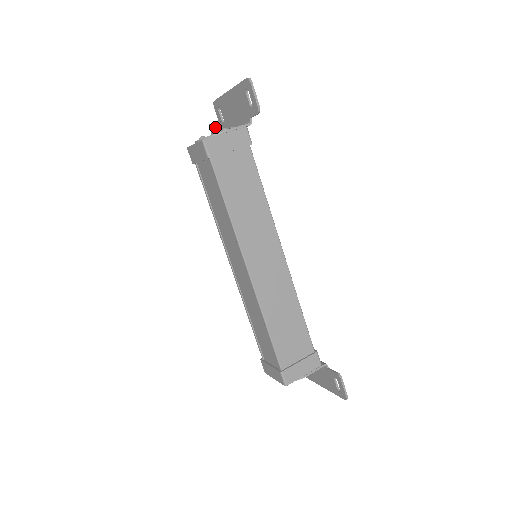
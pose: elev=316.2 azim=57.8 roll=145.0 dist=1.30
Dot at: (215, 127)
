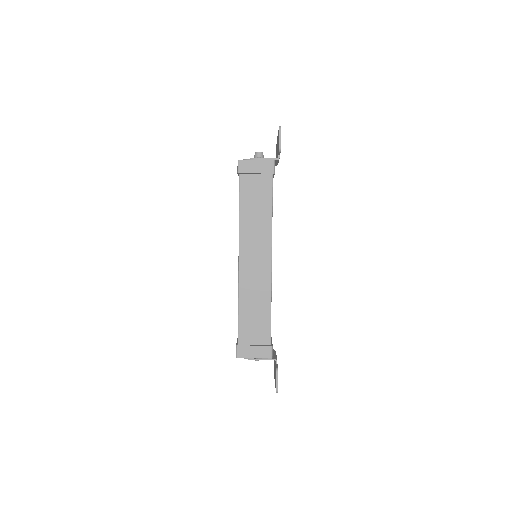
Dot at: (256, 155)
